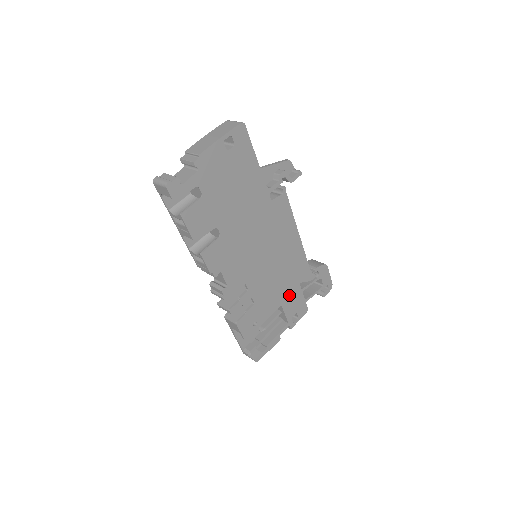
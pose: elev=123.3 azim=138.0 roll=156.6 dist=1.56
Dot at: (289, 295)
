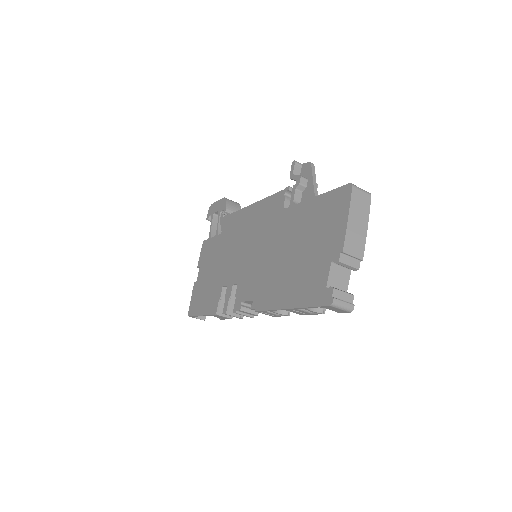
Dot at: occluded
